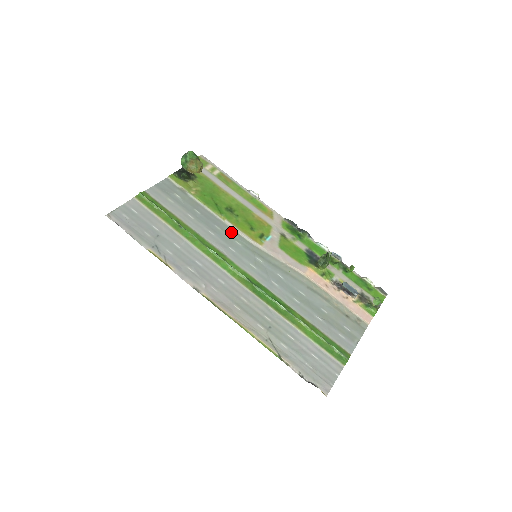
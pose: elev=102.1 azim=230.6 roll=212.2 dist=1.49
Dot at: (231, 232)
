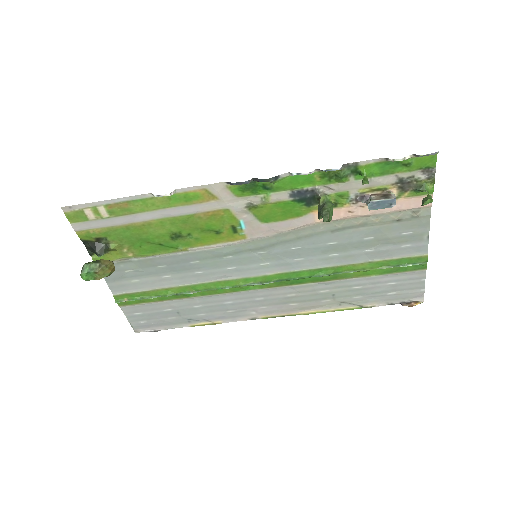
Dot at: (208, 254)
